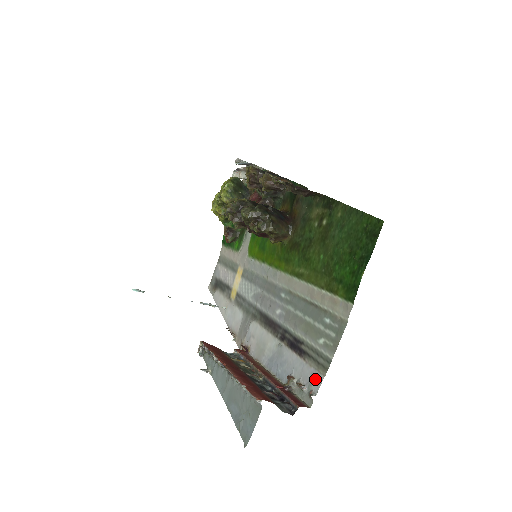
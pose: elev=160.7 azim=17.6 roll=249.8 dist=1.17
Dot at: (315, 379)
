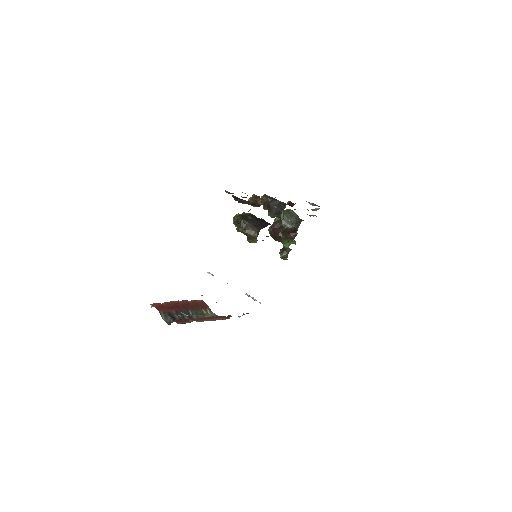
Dot at: occluded
